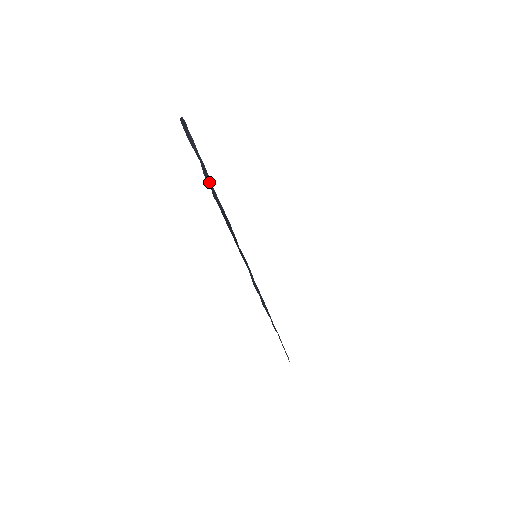
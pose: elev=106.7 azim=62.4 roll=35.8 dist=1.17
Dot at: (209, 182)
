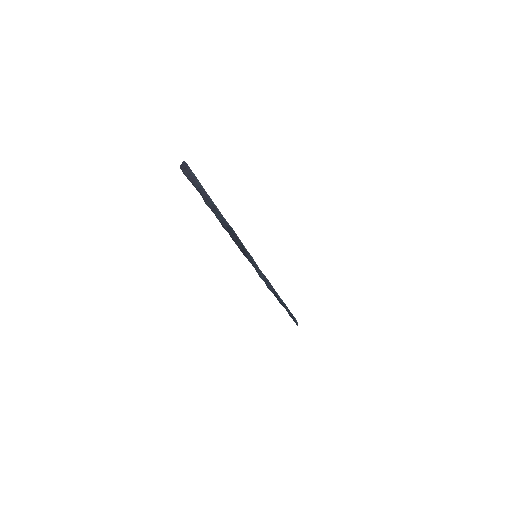
Dot at: (212, 207)
